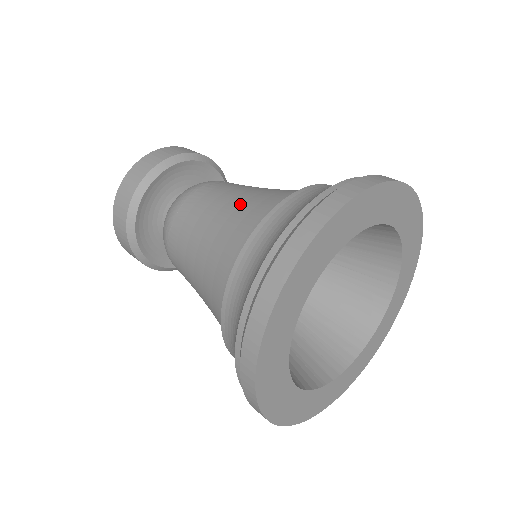
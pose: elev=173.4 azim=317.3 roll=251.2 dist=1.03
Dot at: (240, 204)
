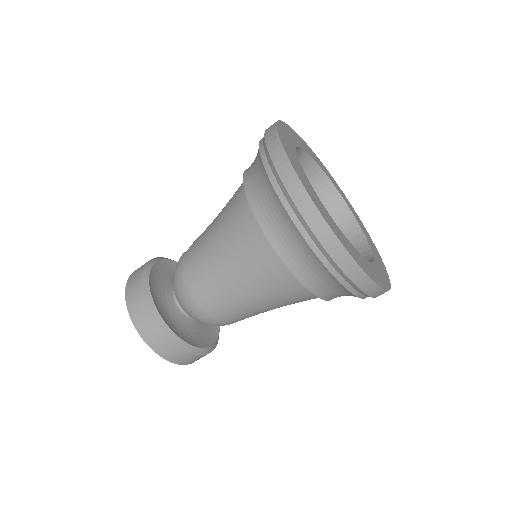
Dot at: (233, 257)
